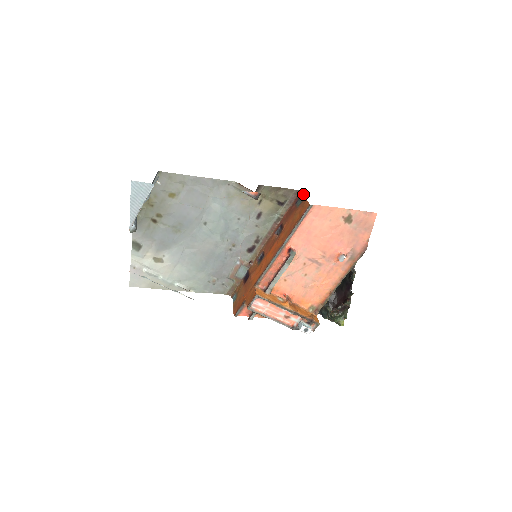
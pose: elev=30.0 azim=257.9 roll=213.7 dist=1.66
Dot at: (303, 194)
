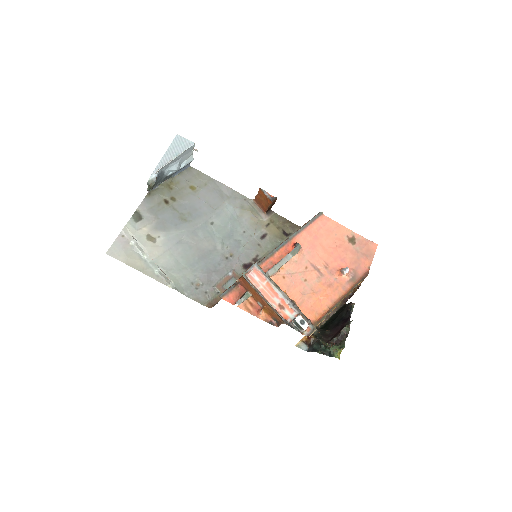
Dot at: occluded
